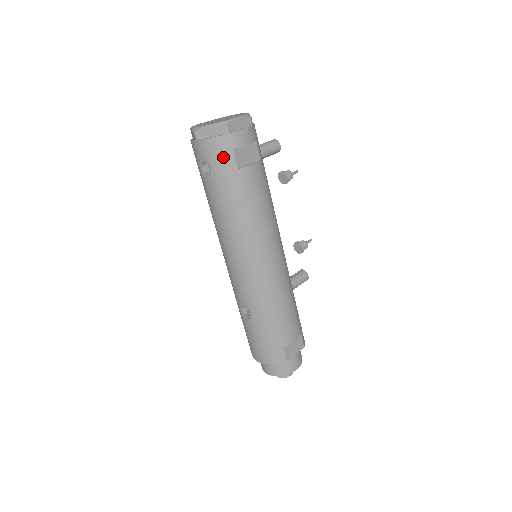
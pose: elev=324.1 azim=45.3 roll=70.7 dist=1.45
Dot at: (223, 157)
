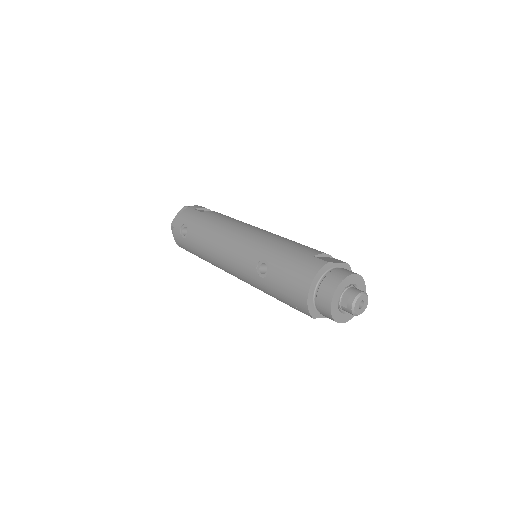
Dot at: (190, 214)
